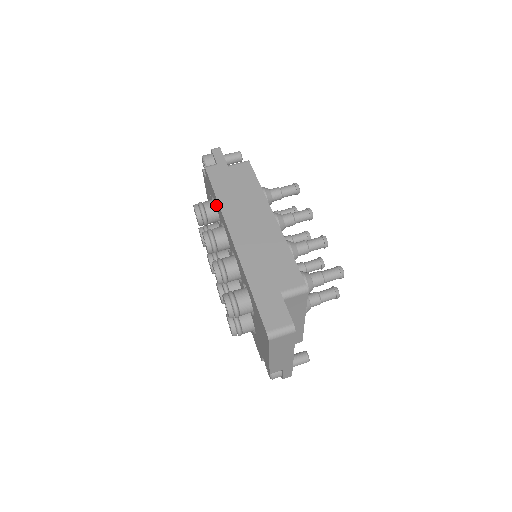
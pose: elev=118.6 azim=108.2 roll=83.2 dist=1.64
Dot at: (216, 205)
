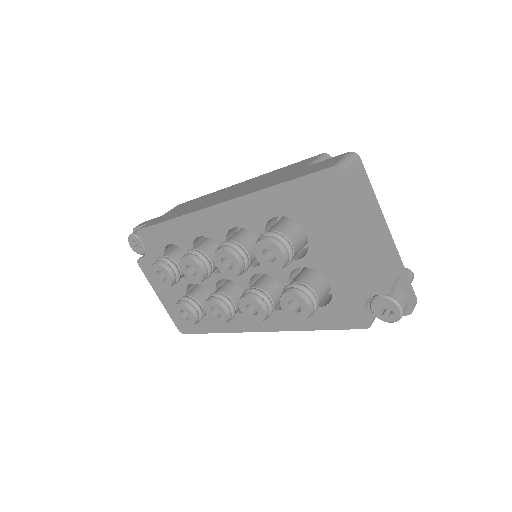
Dot at: (175, 241)
